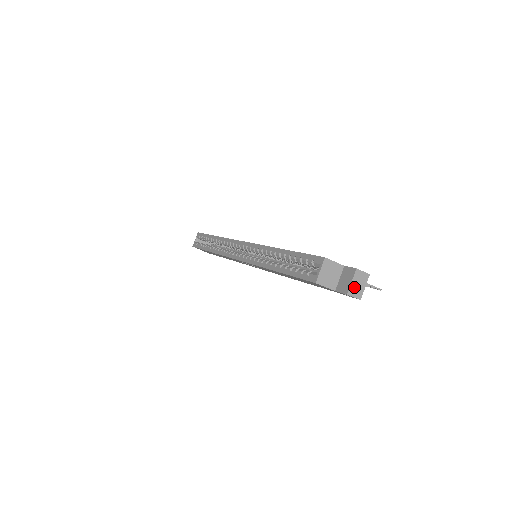
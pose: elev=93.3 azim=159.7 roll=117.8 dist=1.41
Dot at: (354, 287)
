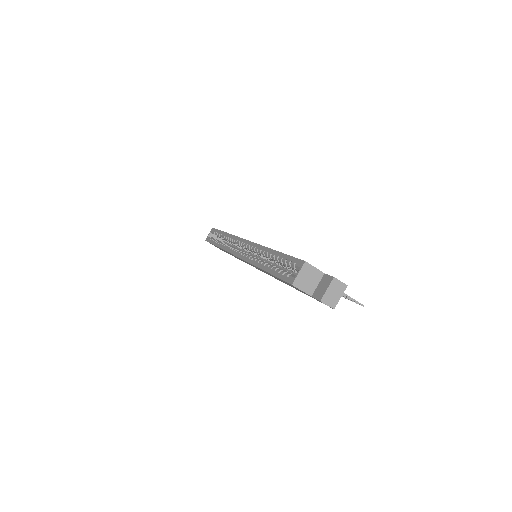
Dot at: (329, 295)
